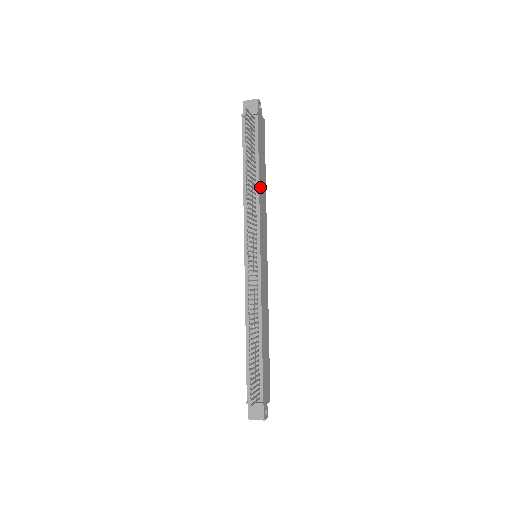
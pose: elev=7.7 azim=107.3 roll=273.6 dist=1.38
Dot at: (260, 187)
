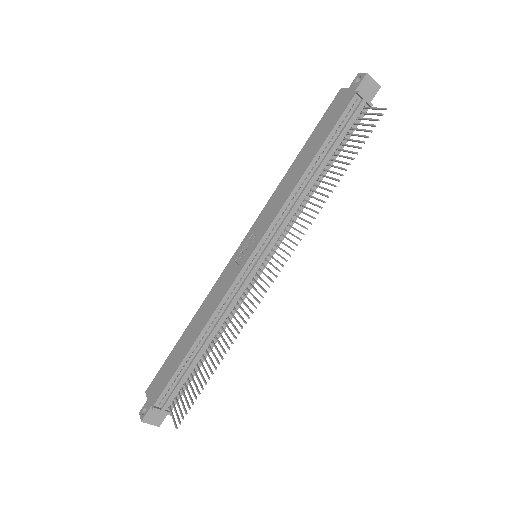
Dot at: (313, 188)
